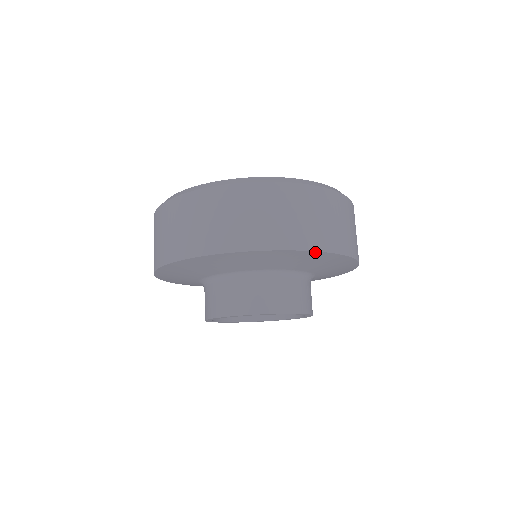
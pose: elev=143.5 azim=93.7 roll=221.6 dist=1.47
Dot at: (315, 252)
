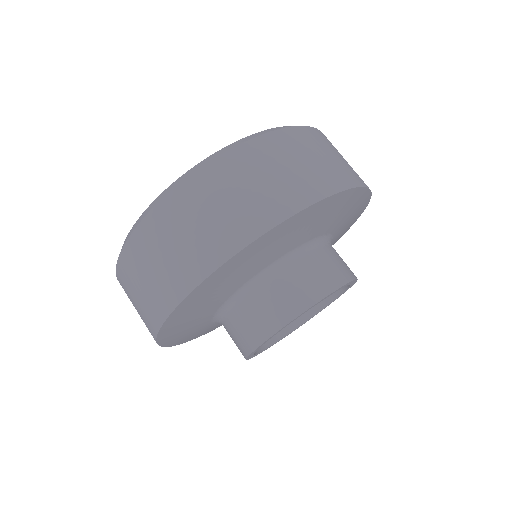
Dot at: (309, 208)
